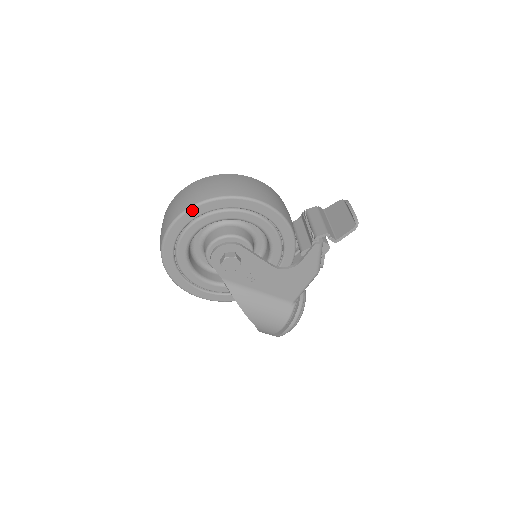
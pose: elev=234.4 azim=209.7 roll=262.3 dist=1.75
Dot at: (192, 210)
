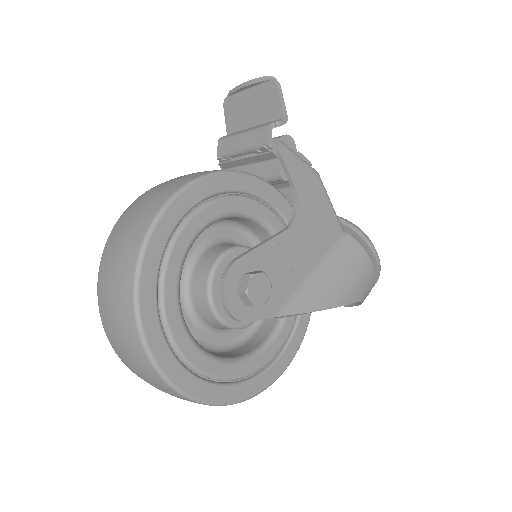
Dot at: (142, 311)
